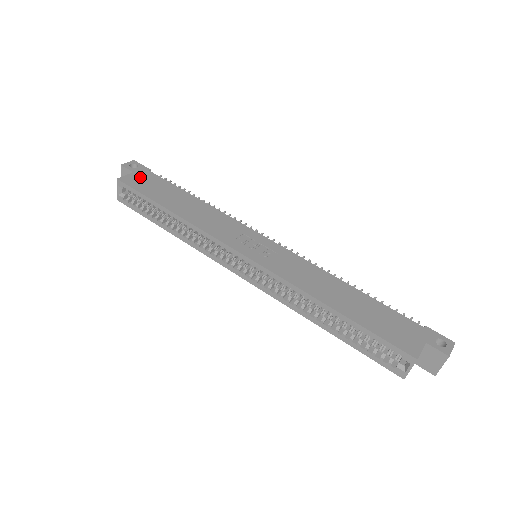
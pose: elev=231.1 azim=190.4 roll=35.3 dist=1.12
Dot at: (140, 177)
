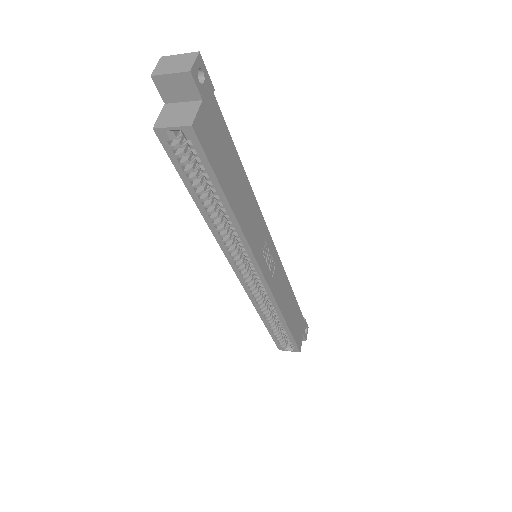
Dot at: (209, 118)
